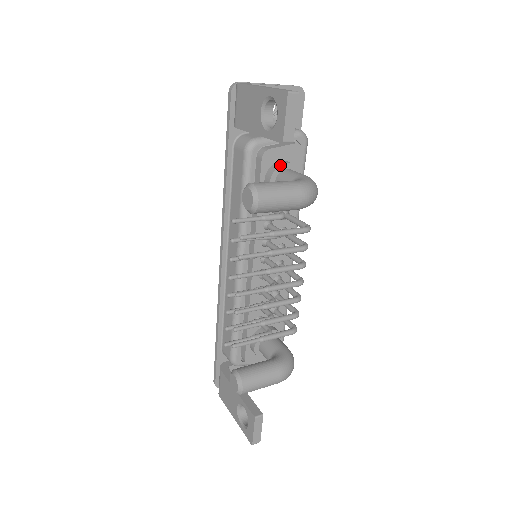
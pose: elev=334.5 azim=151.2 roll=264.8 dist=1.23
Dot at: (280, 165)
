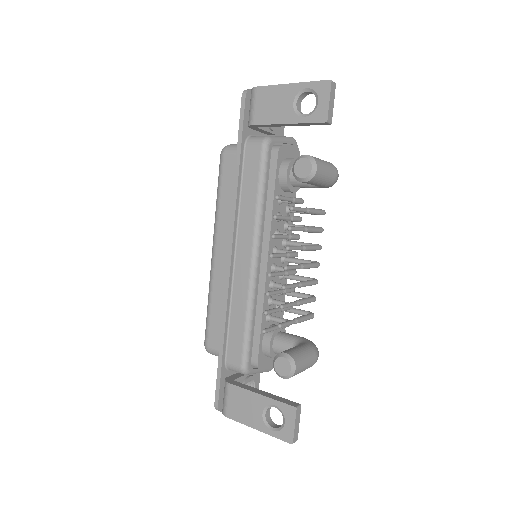
Dot at: (293, 159)
